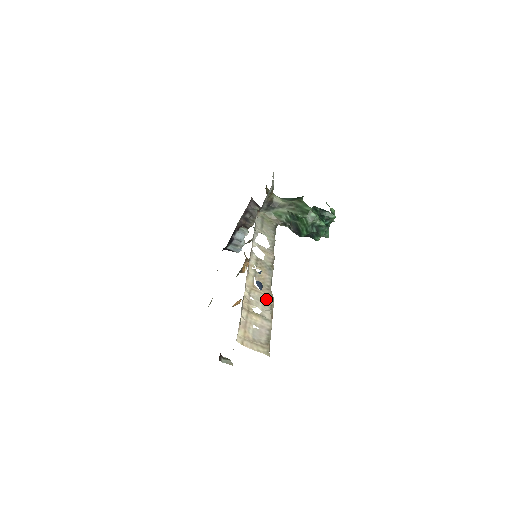
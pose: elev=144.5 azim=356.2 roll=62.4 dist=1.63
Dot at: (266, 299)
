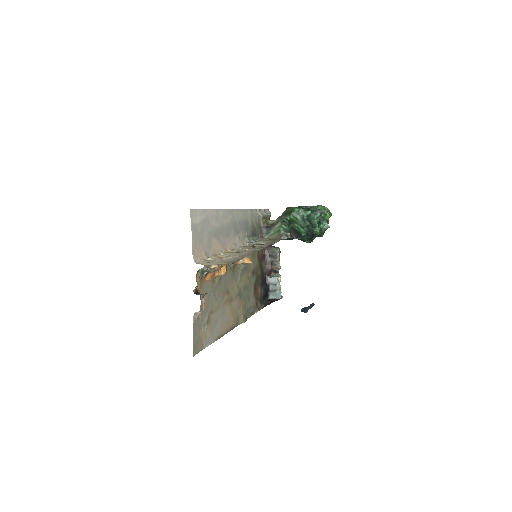
Dot at: (243, 254)
